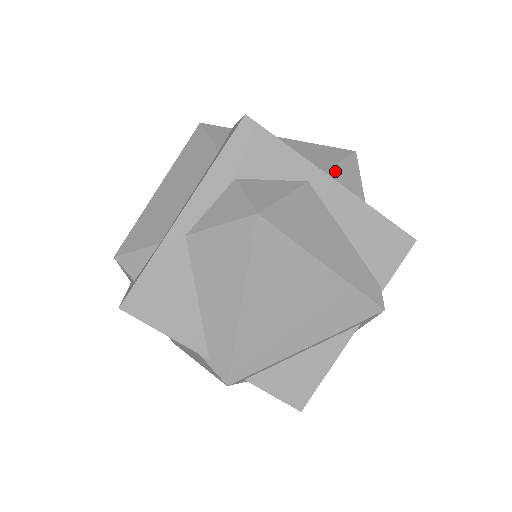
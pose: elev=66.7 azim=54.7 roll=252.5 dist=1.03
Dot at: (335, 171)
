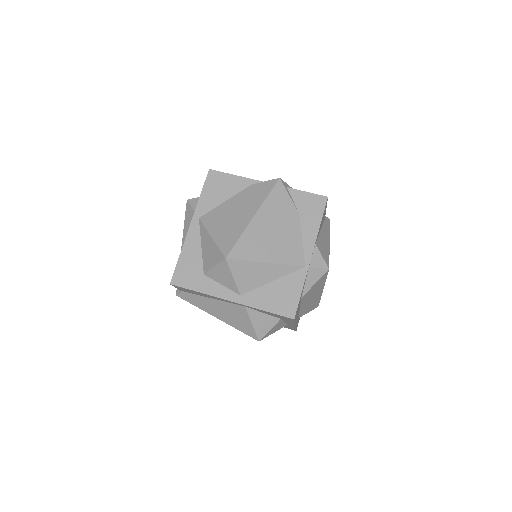
Dot at: occluded
